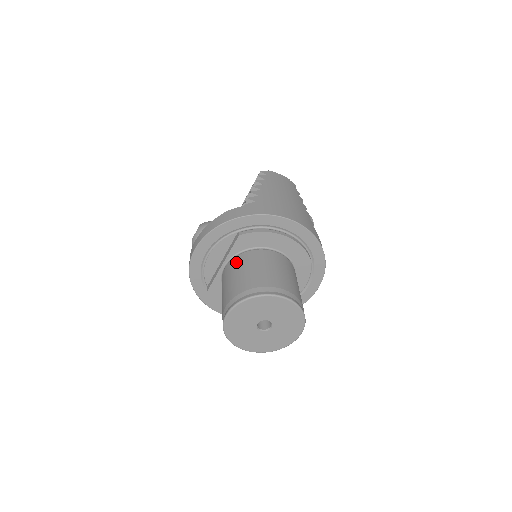
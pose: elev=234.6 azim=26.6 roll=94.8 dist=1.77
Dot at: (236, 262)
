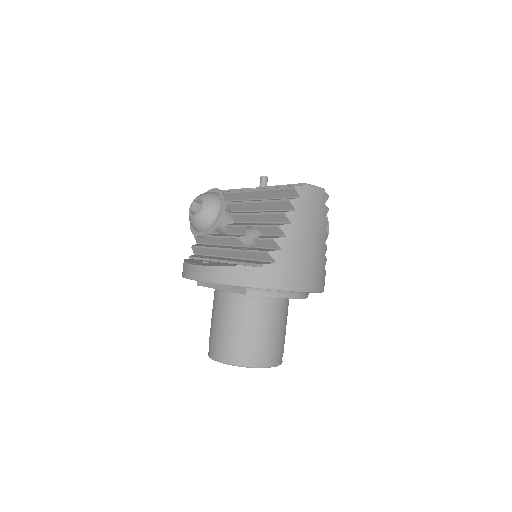
Dot at: (235, 305)
